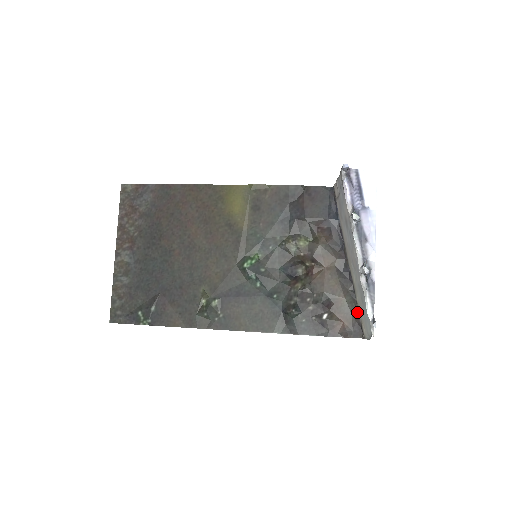
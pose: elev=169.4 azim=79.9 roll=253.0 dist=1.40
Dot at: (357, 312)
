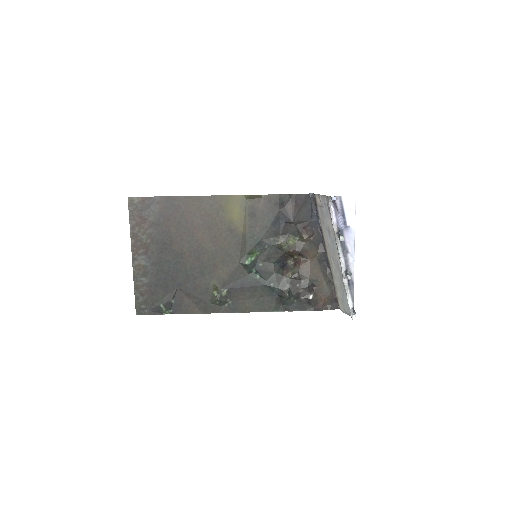
Dot at: (334, 291)
